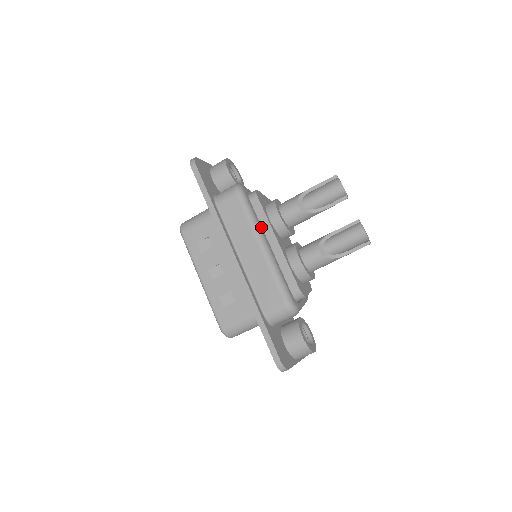
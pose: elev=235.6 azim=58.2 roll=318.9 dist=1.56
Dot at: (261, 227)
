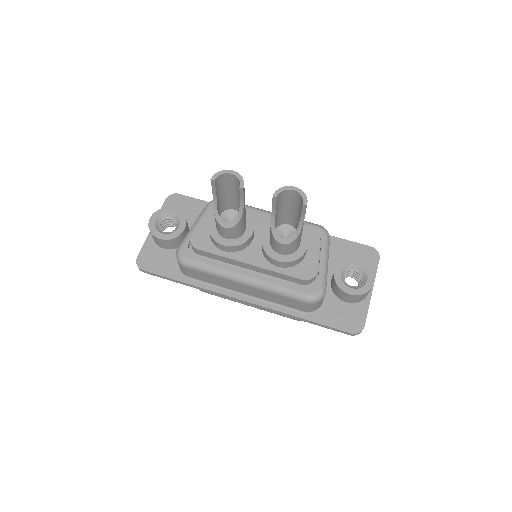
Dot at: (227, 266)
